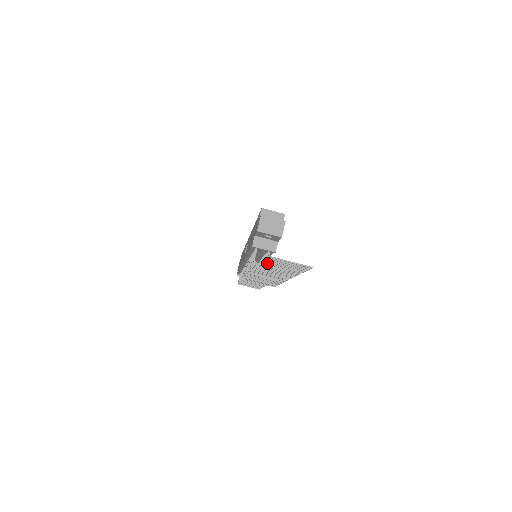
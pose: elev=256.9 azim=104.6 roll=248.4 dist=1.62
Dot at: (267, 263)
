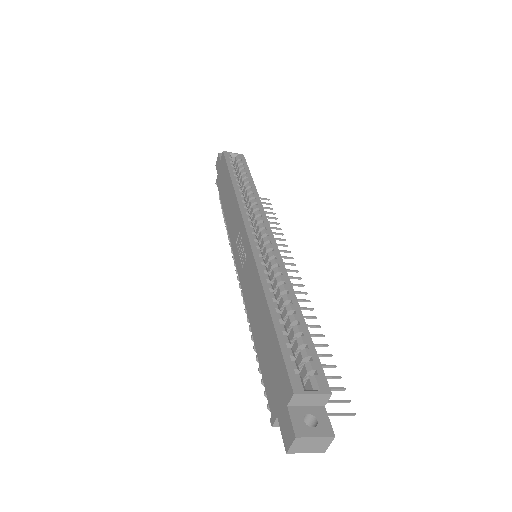
Dot at: occluded
